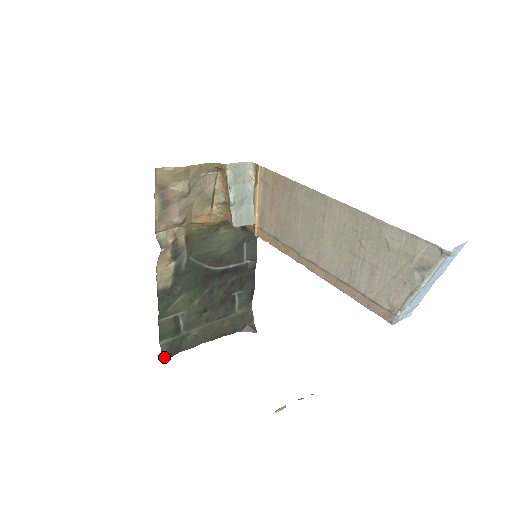
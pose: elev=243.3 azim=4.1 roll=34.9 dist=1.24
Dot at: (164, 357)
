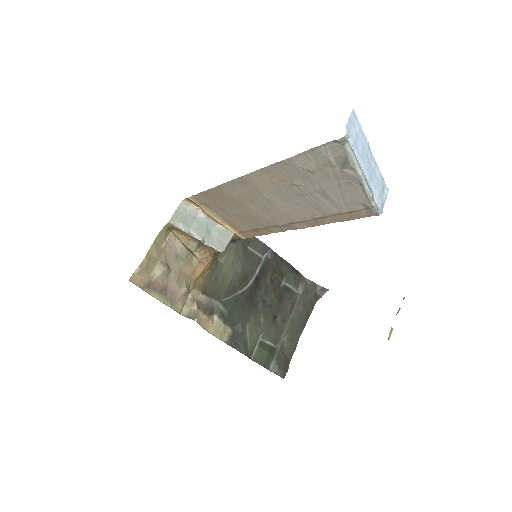
Dot at: (283, 376)
